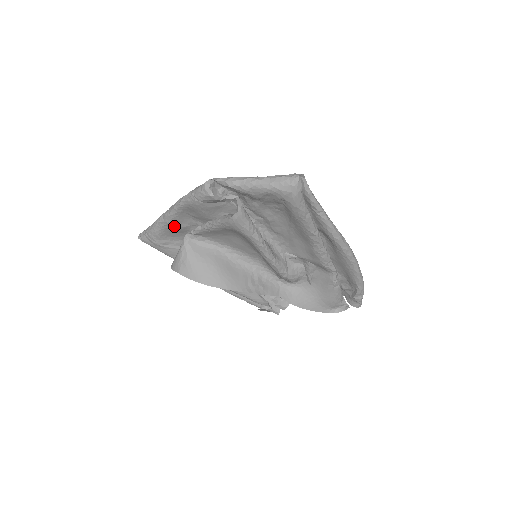
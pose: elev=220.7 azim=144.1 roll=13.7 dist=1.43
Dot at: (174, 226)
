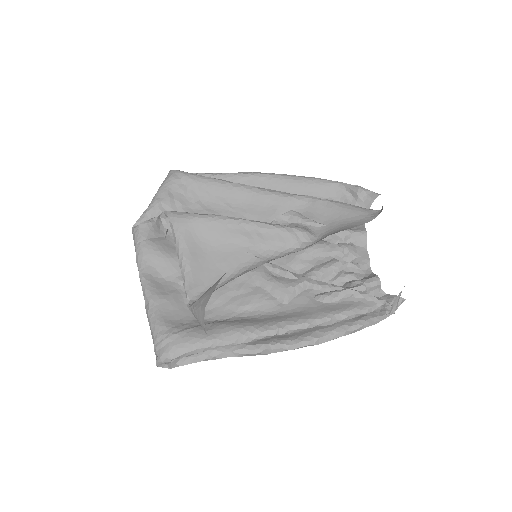
Dot at: (162, 298)
